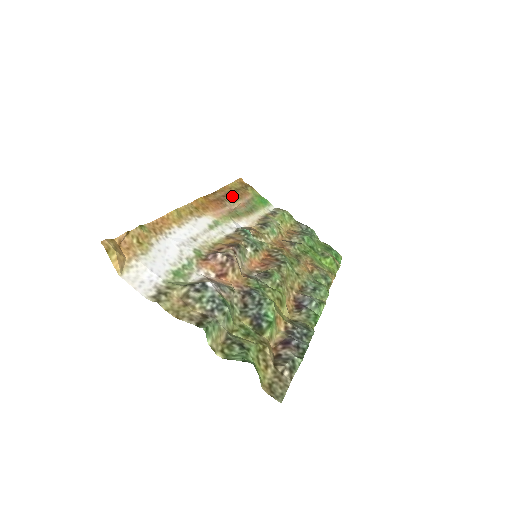
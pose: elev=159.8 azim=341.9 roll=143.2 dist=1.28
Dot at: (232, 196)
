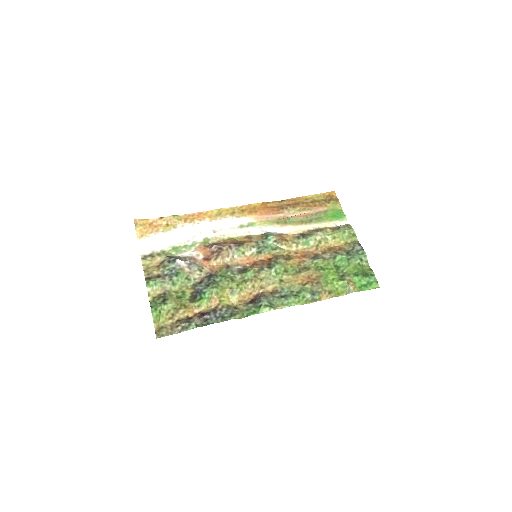
Dot at: (299, 206)
